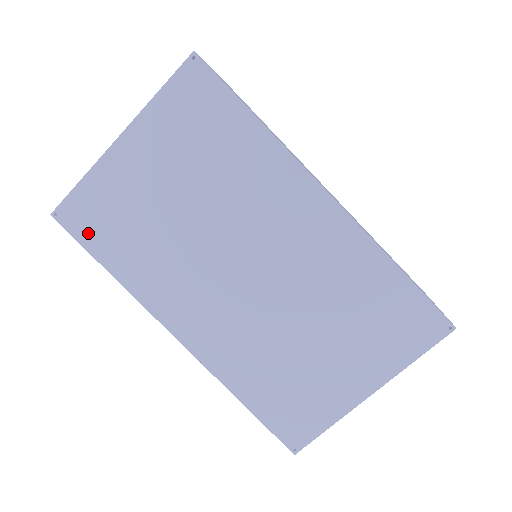
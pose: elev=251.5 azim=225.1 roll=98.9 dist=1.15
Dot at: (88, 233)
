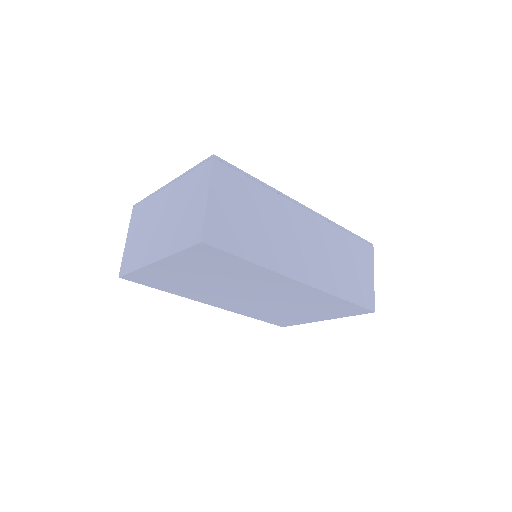
Dot at: (147, 283)
